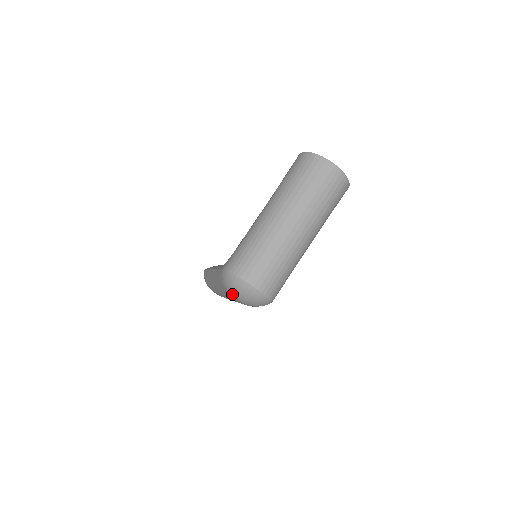
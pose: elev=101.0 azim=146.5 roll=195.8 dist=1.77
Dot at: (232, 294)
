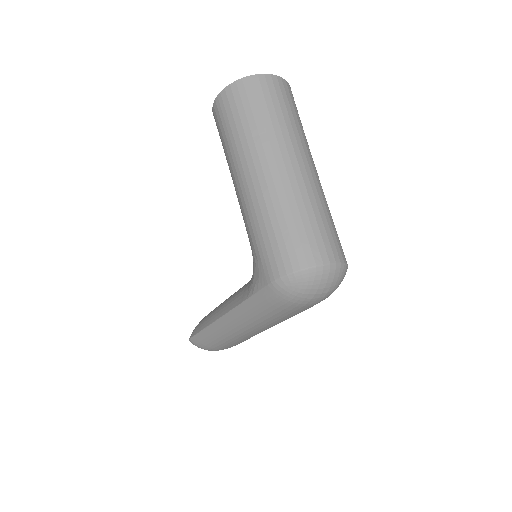
Dot at: (305, 301)
